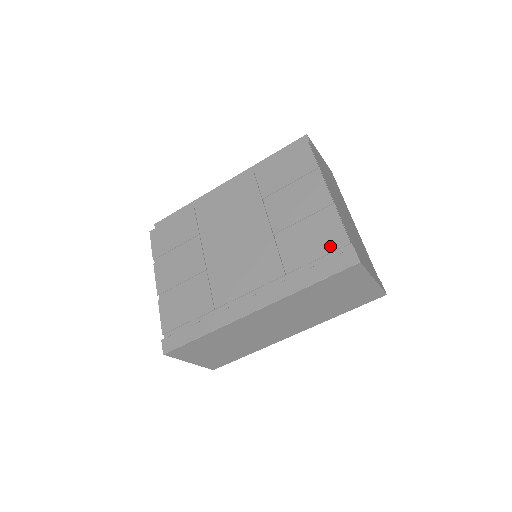
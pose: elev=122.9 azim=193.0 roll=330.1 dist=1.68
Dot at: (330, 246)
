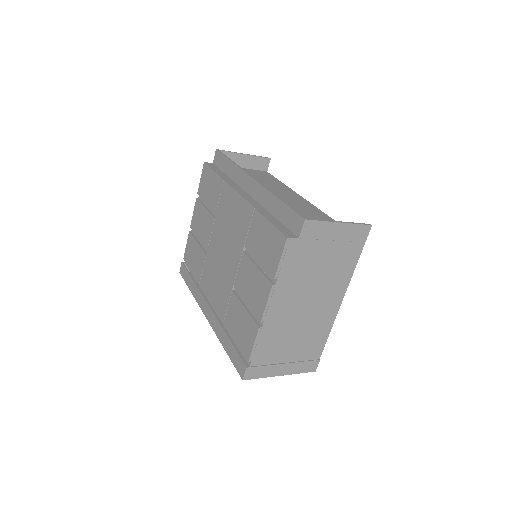
Dot at: (242, 346)
